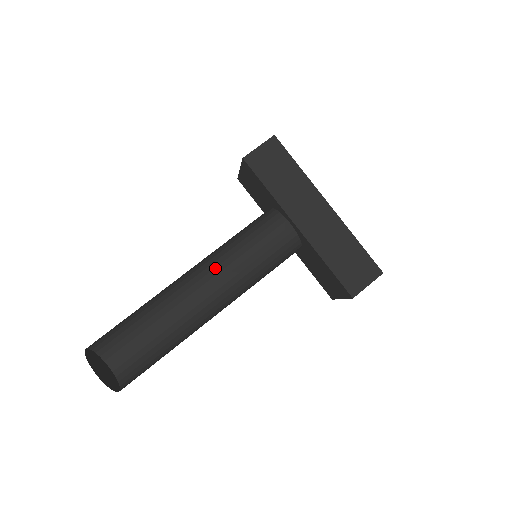
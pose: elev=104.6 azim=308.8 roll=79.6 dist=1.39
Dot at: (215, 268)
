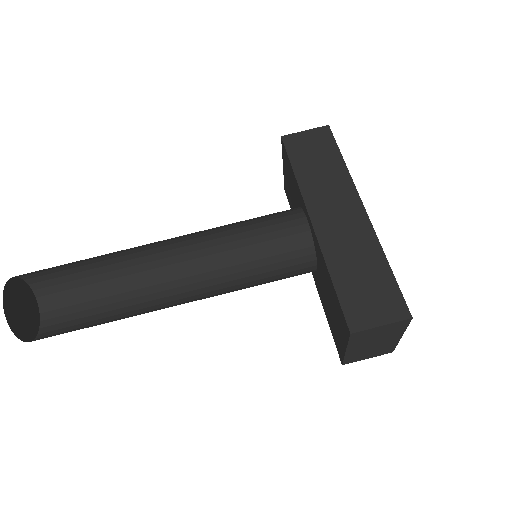
Dot at: (209, 263)
